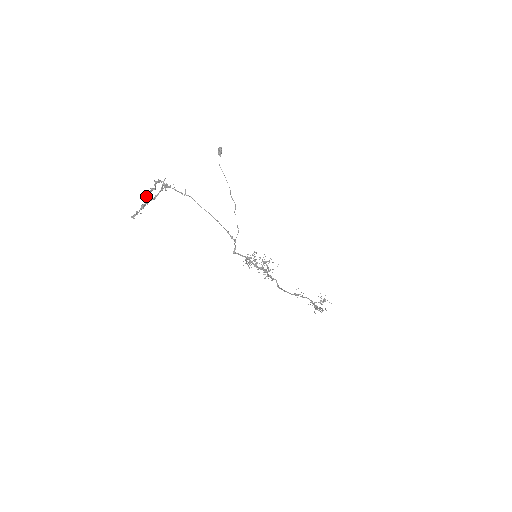
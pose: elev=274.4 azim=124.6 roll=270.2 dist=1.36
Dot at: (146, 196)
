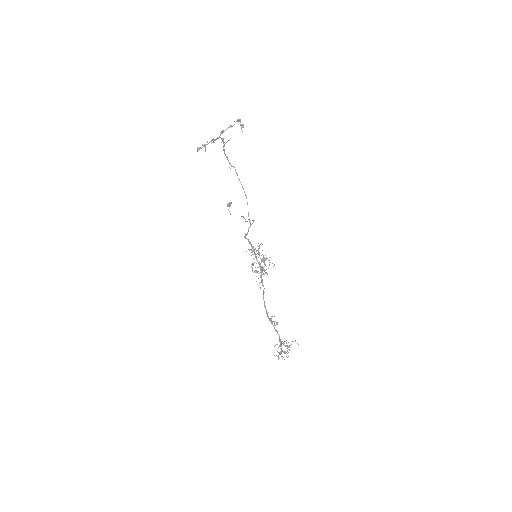
Dot at: (221, 132)
